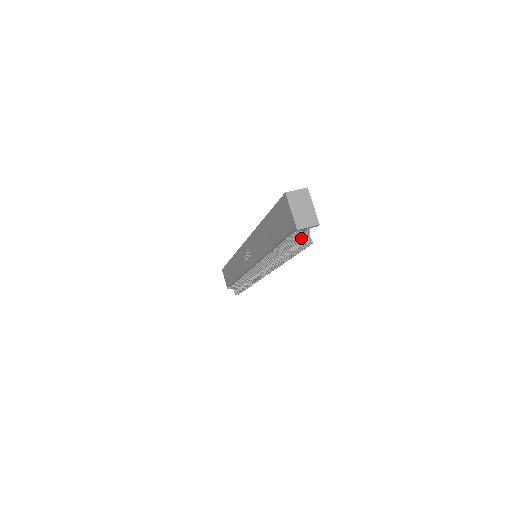
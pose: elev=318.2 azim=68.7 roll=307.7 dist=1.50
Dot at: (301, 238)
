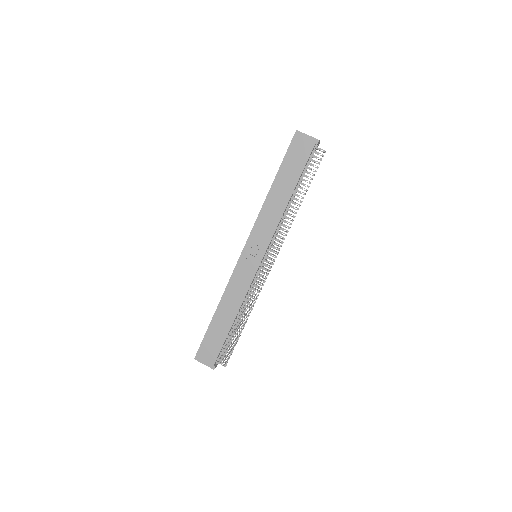
Dot at: (318, 153)
